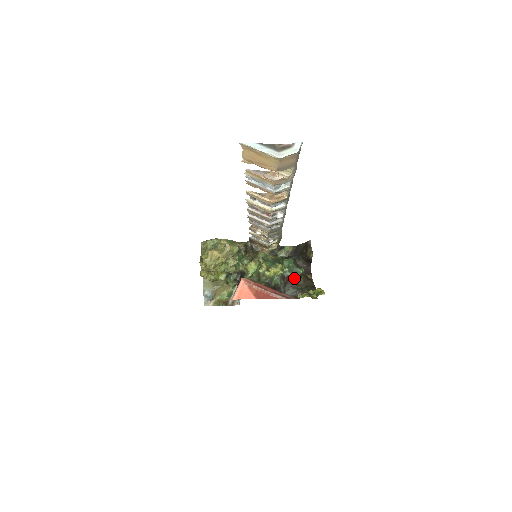
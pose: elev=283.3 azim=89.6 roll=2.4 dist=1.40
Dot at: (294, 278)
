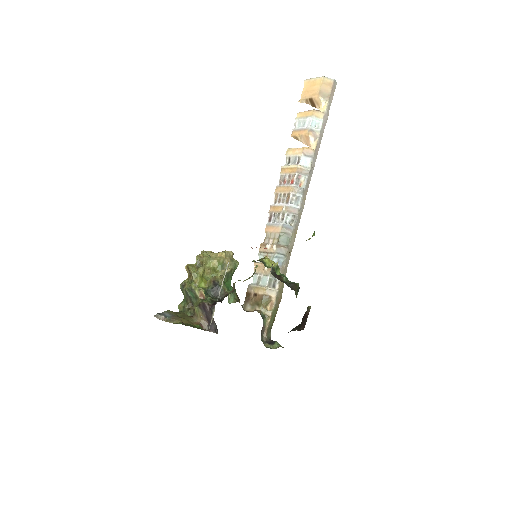
Dot at: (286, 283)
